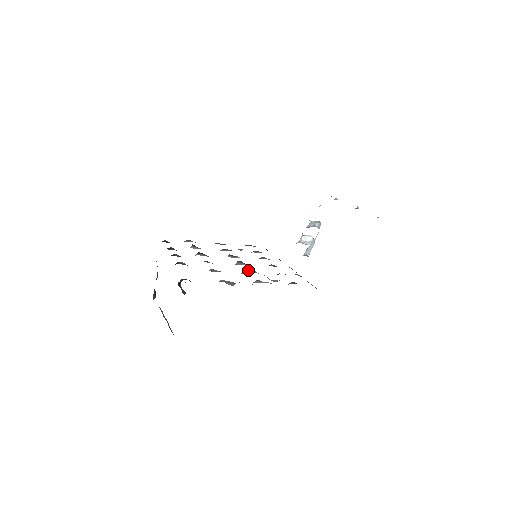
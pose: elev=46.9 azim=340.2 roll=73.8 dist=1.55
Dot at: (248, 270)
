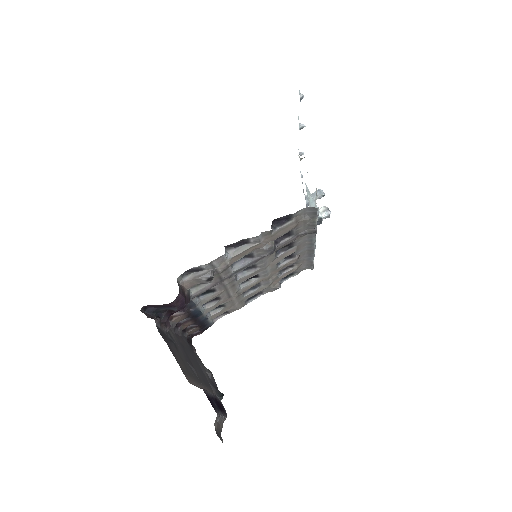
Dot at: (235, 262)
